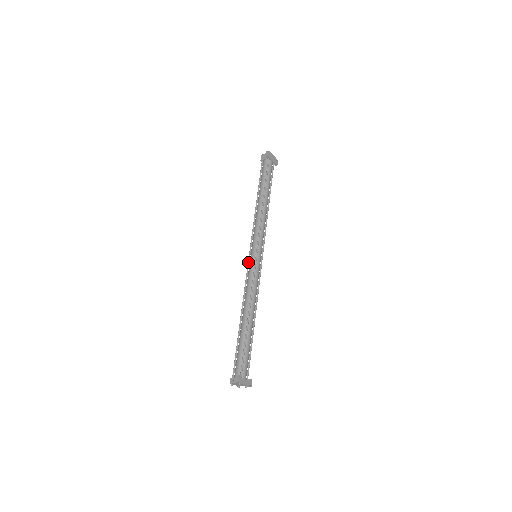
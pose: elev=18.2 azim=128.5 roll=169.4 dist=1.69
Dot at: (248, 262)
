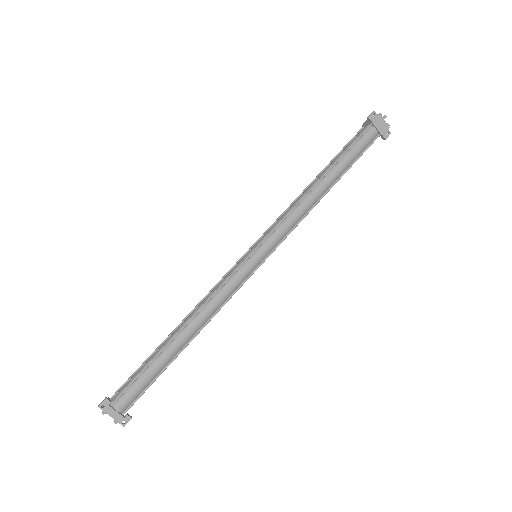
Dot at: (239, 259)
